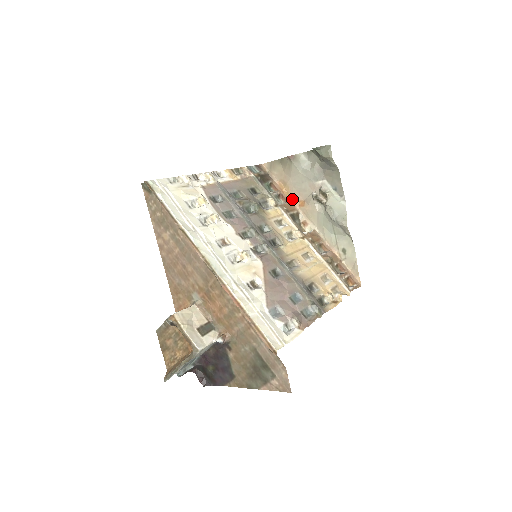
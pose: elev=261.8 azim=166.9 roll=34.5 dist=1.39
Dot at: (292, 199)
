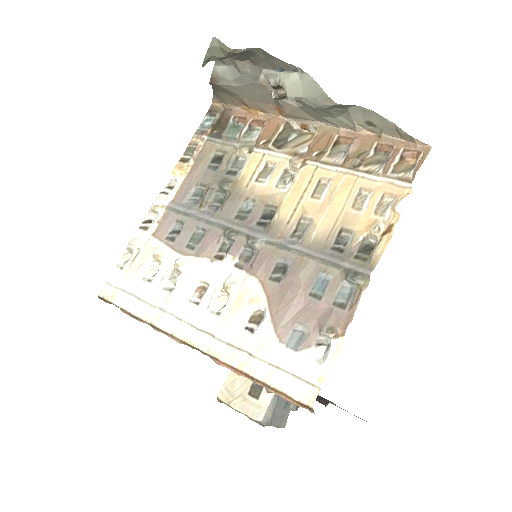
Dot at: (268, 113)
